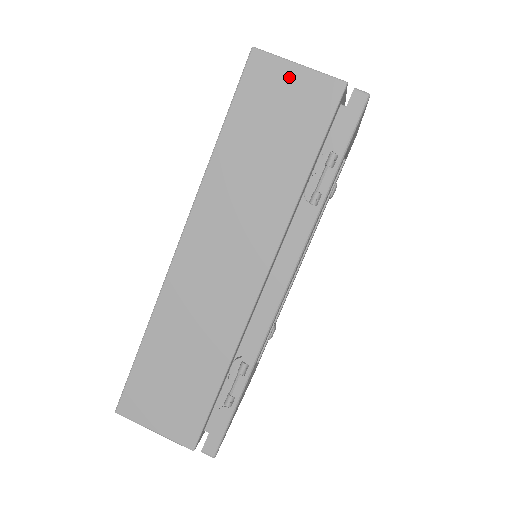
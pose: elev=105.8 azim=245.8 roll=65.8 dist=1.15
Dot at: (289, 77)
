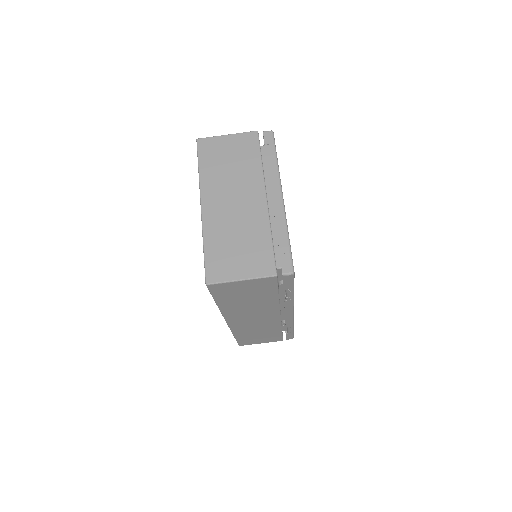
Dot at: (239, 285)
